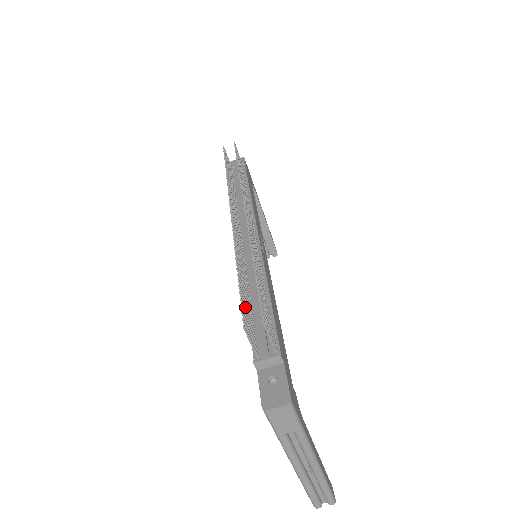
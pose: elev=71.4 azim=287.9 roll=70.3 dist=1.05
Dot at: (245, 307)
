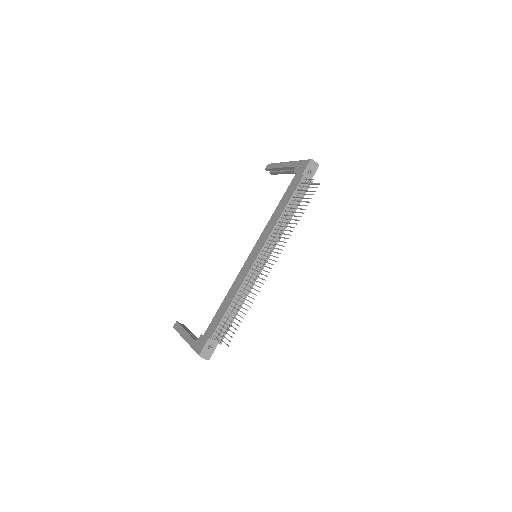
Dot at: (228, 325)
